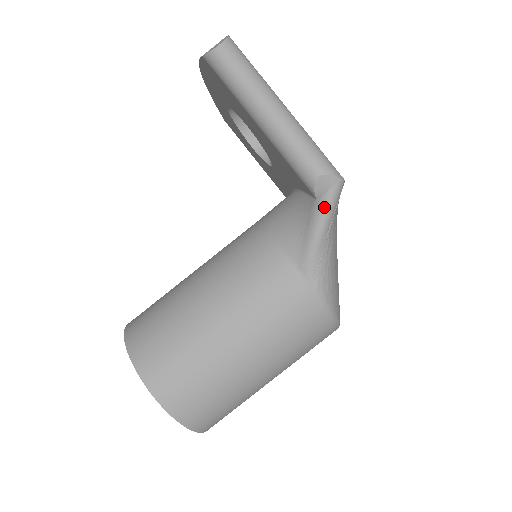
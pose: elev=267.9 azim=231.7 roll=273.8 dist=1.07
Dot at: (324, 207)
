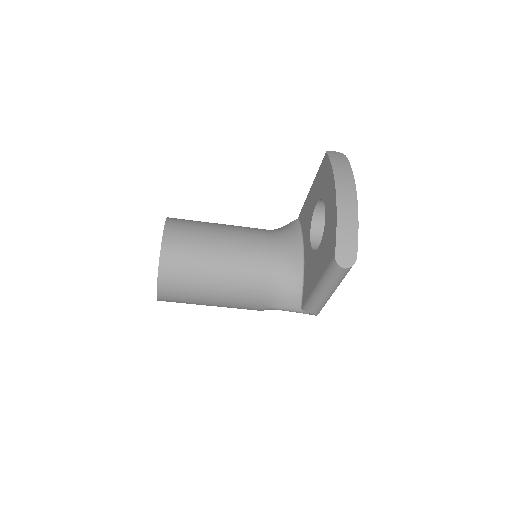
Dot at: (300, 312)
